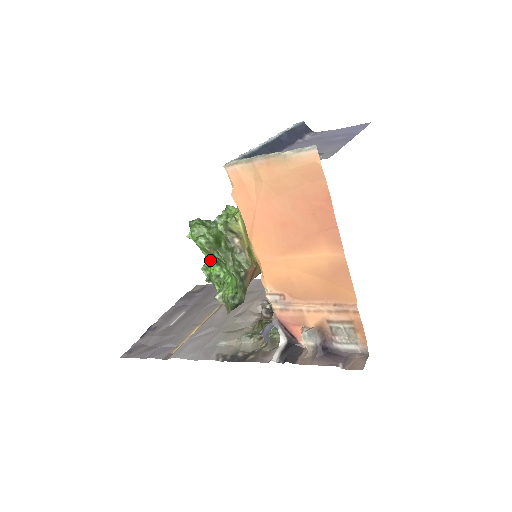
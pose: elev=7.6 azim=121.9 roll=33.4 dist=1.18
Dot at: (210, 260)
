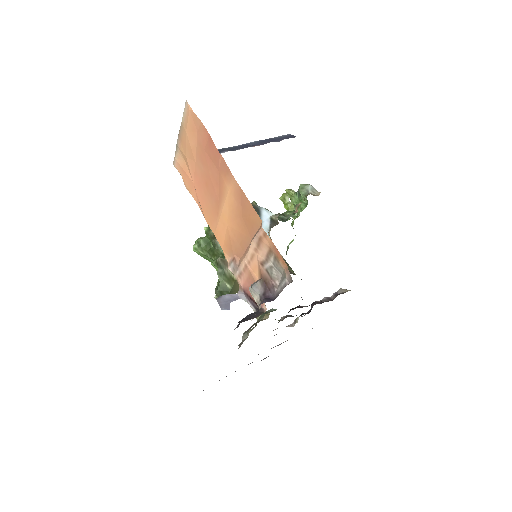
Dot at: (215, 268)
